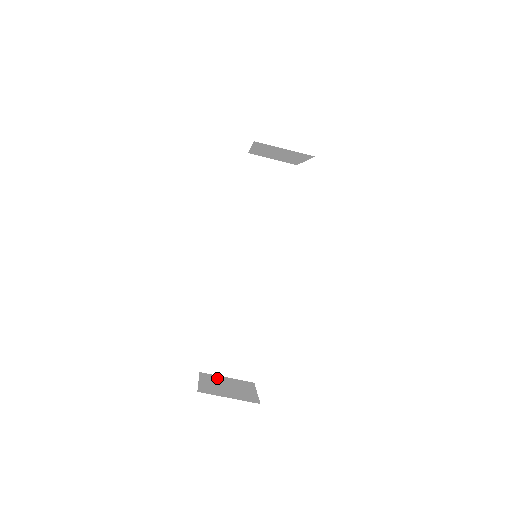
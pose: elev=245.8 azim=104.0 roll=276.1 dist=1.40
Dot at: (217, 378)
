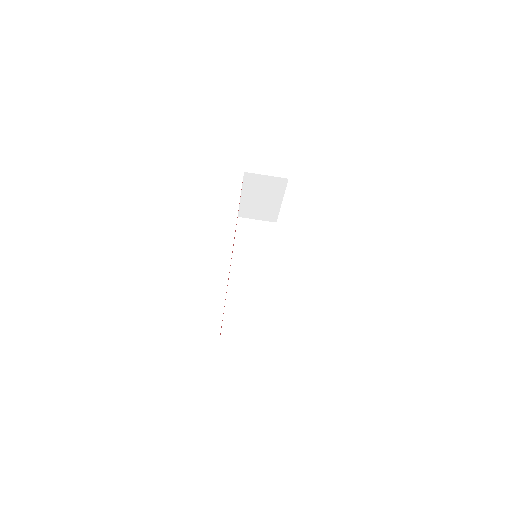
Dot at: occluded
